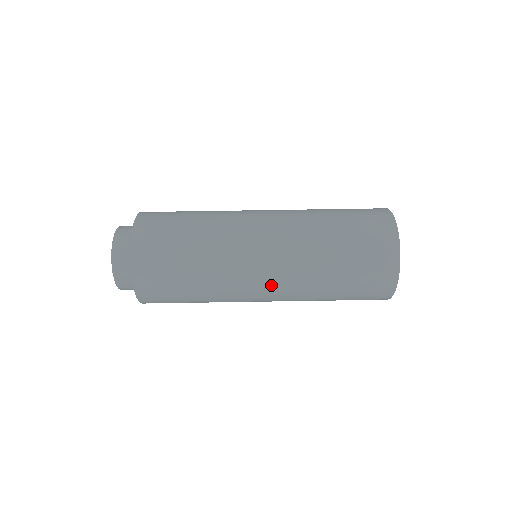
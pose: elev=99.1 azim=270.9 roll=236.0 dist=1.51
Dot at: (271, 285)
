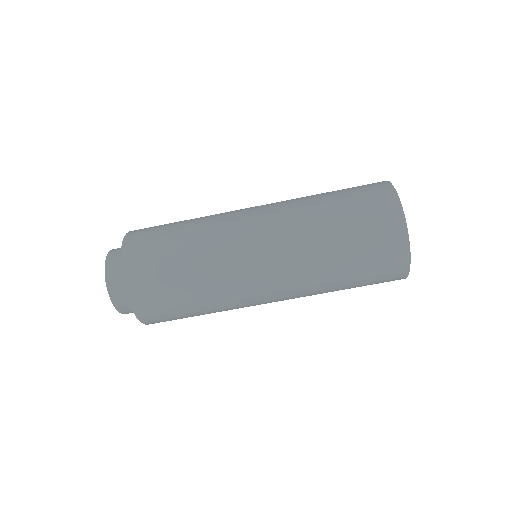
Dot at: (270, 267)
